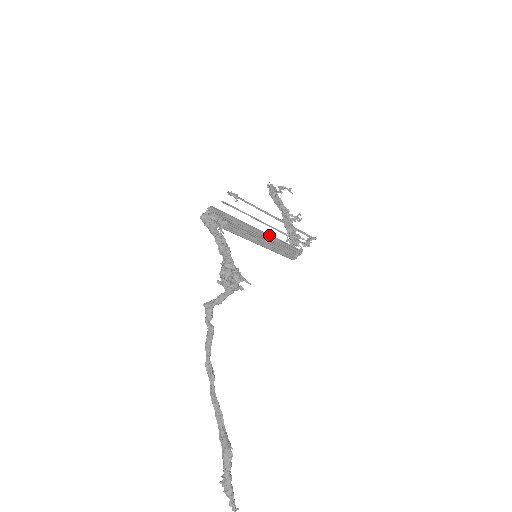
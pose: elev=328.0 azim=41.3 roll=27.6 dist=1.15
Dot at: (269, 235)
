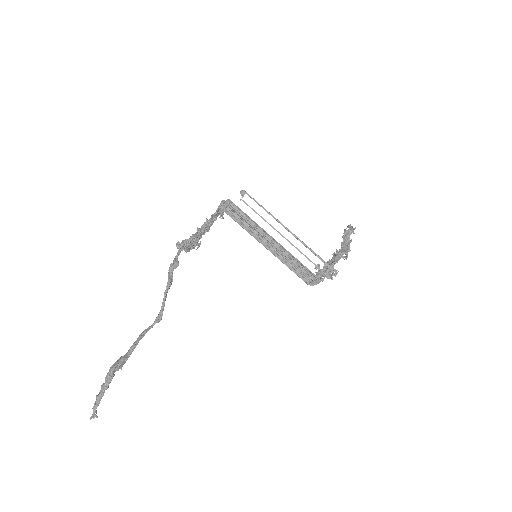
Dot at: (282, 246)
